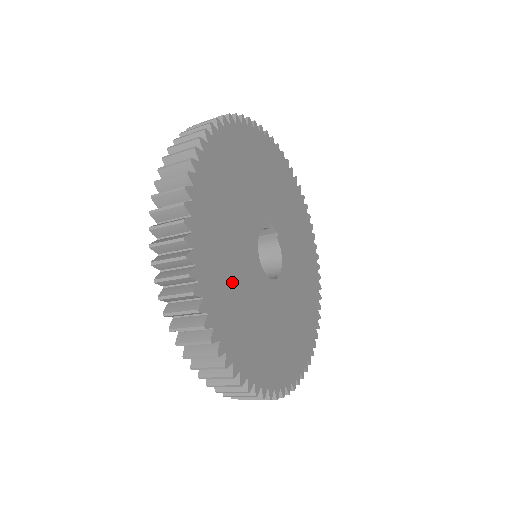
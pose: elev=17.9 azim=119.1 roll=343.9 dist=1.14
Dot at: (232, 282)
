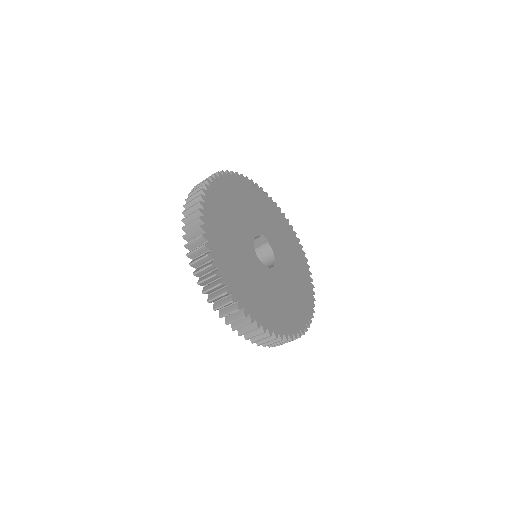
Dot at: (240, 269)
